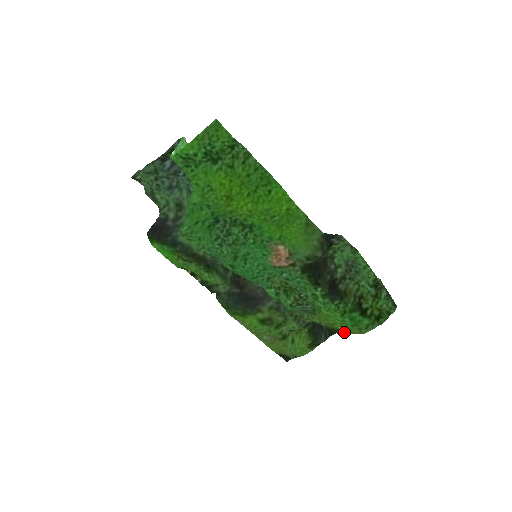
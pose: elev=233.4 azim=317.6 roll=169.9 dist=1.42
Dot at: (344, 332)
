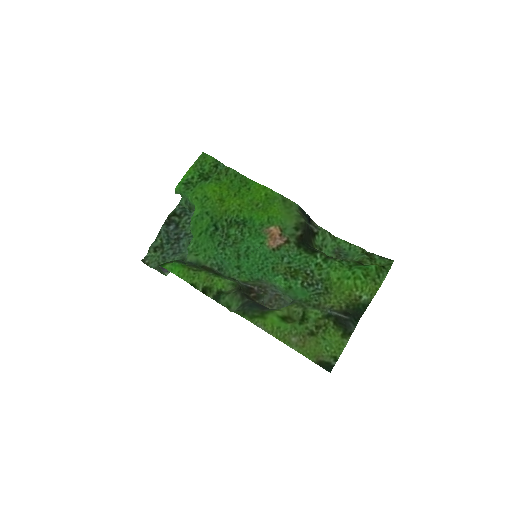
Dot at: (365, 302)
